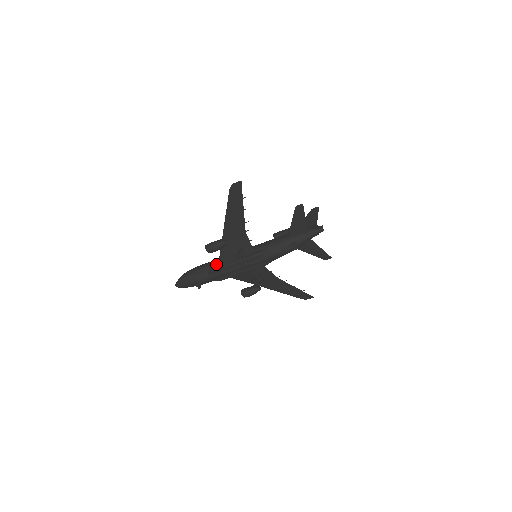
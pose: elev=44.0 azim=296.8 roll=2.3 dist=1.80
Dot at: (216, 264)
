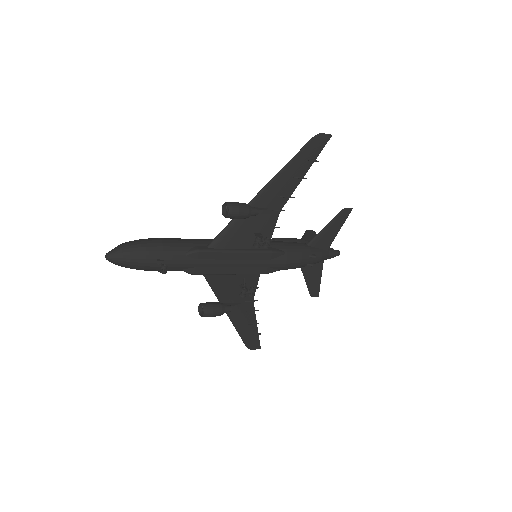
Dot at: (203, 244)
